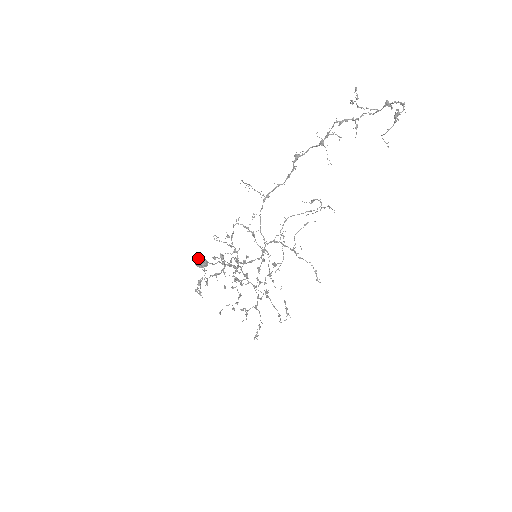
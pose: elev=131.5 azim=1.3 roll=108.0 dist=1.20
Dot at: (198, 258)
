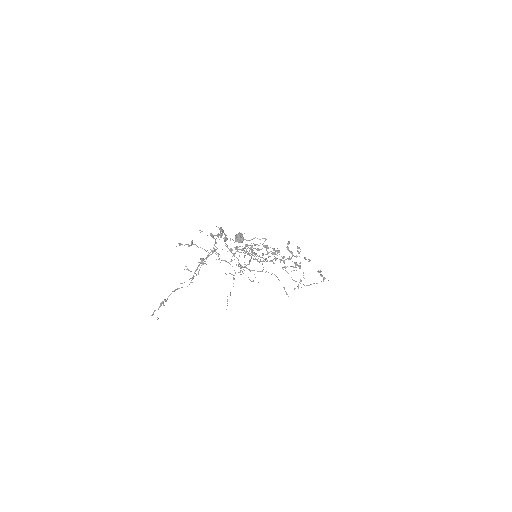
Dot at: (236, 236)
